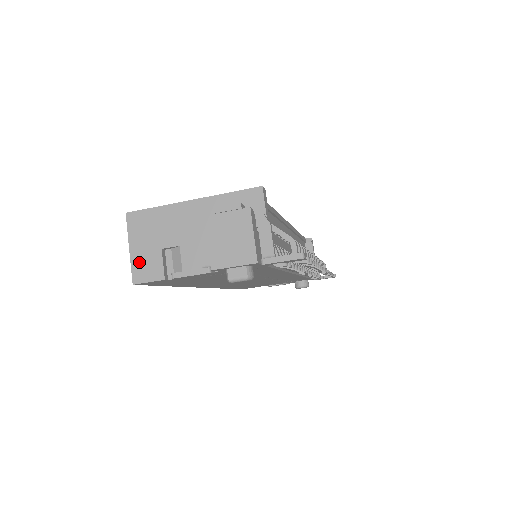
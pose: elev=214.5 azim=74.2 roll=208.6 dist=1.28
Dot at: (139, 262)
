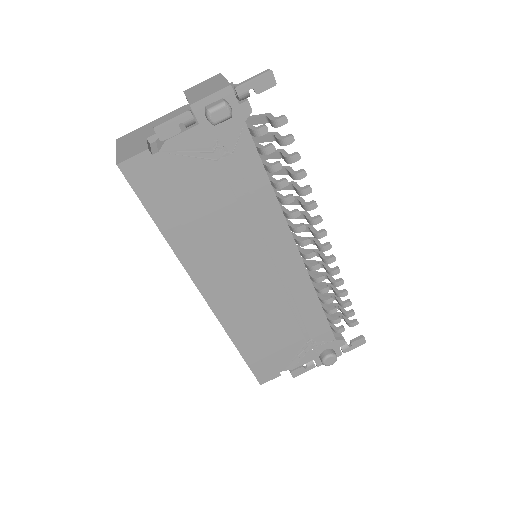
Dot at: (125, 152)
